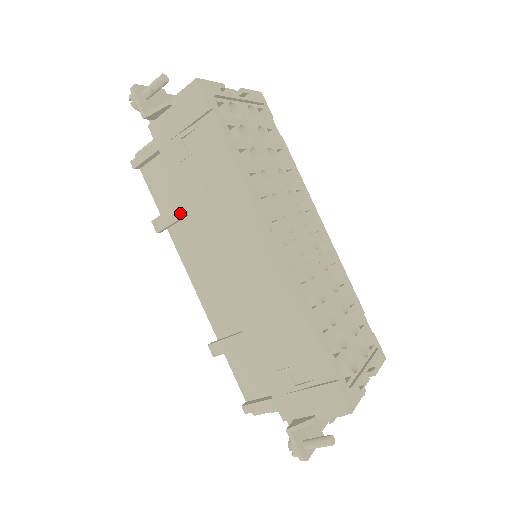
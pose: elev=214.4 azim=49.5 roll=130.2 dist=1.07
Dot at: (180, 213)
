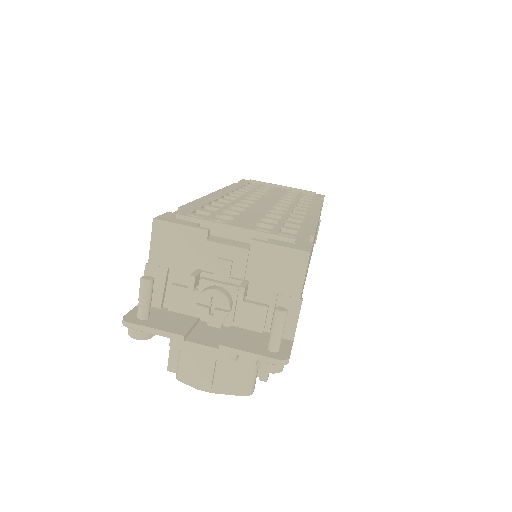
Dot at: occluded
